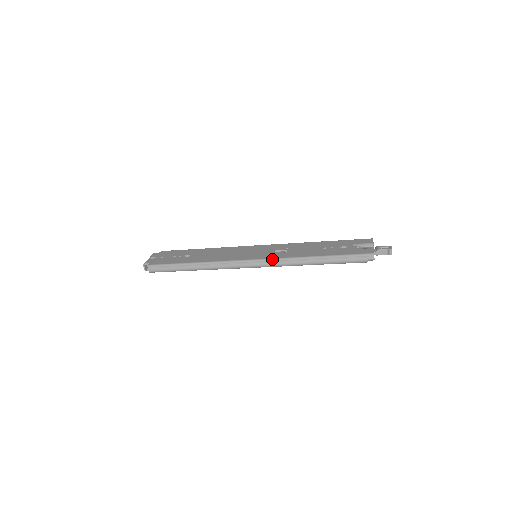
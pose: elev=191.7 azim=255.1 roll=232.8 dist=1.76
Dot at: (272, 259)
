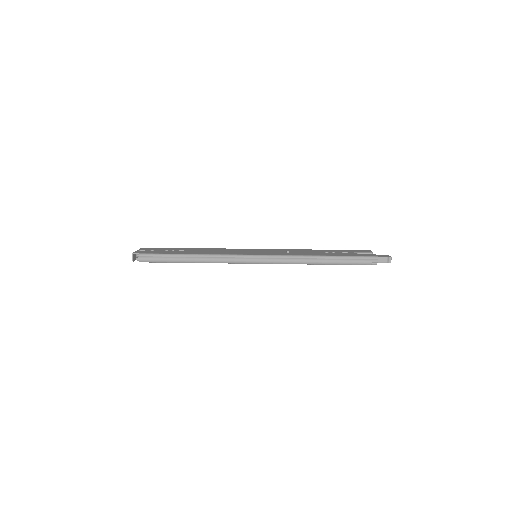
Dot at: (277, 255)
